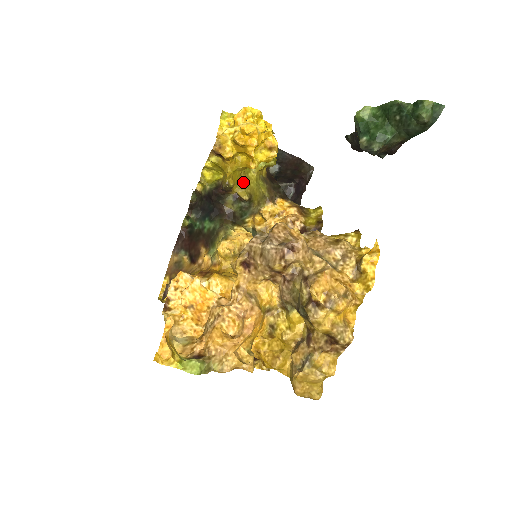
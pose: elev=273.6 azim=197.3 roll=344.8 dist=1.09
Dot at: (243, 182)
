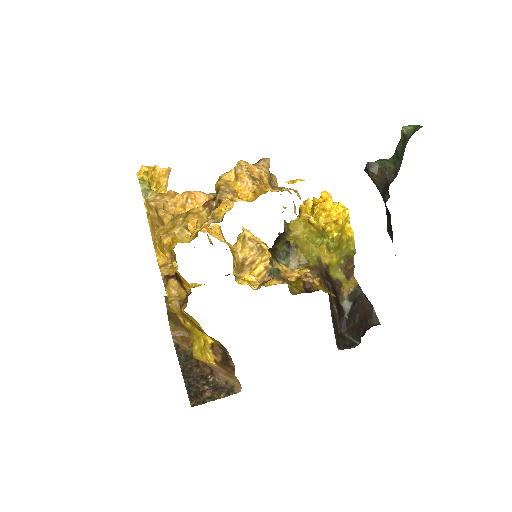
Dot at: (301, 239)
